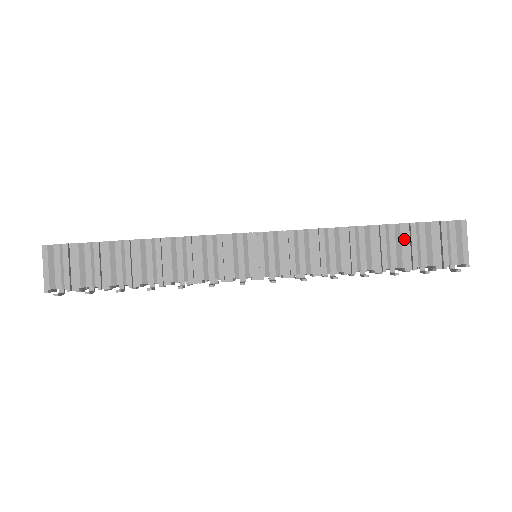
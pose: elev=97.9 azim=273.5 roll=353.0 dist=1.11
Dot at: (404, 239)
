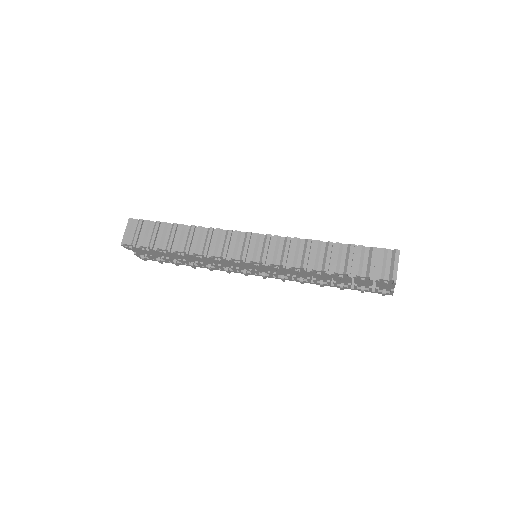
Dot at: (351, 255)
